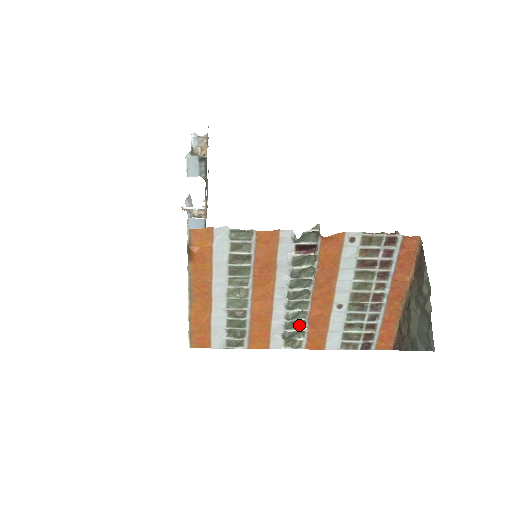
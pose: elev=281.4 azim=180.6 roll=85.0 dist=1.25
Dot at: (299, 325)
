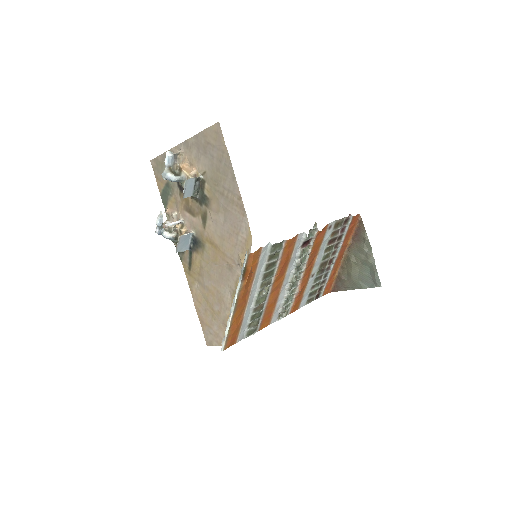
Dot at: (288, 299)
